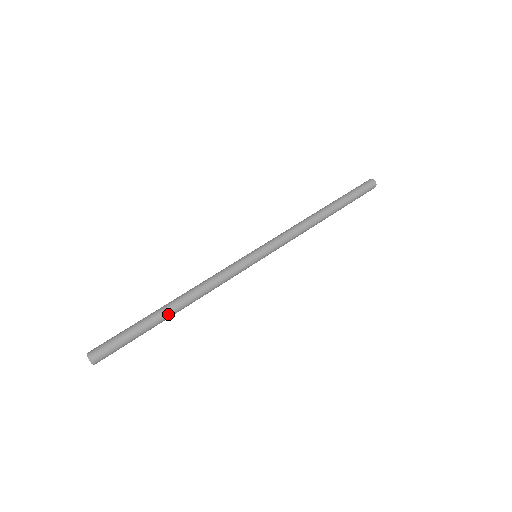
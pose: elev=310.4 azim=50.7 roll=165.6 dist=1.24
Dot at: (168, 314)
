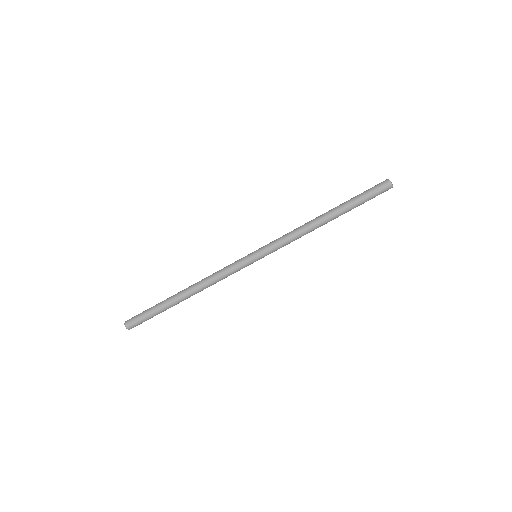
Dot at: (178, 299)
